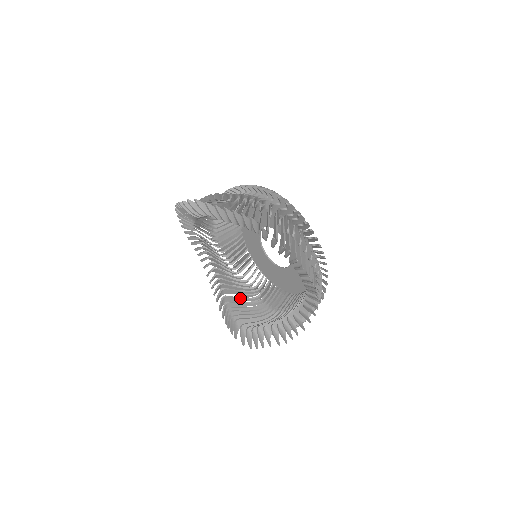
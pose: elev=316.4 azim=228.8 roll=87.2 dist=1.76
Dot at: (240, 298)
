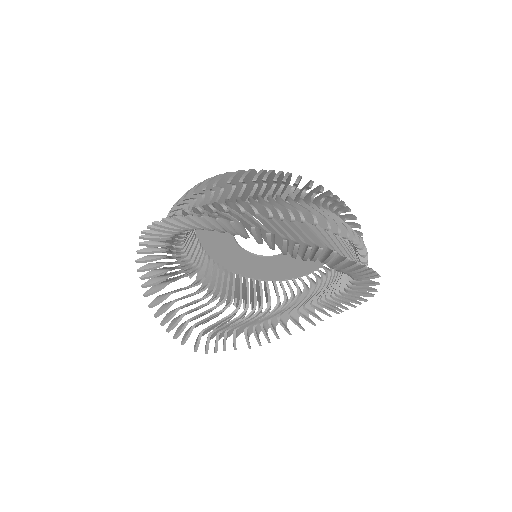
Dot at: occluded
